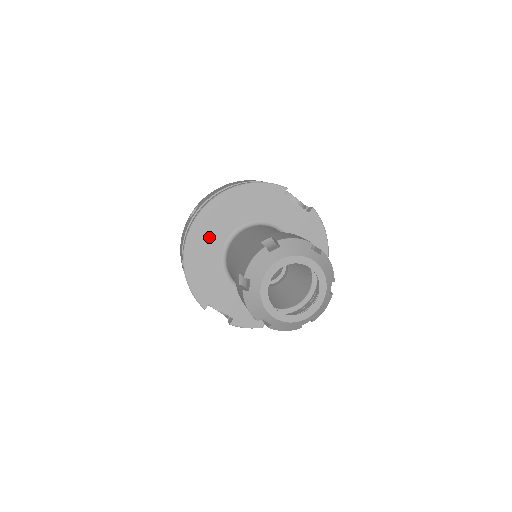
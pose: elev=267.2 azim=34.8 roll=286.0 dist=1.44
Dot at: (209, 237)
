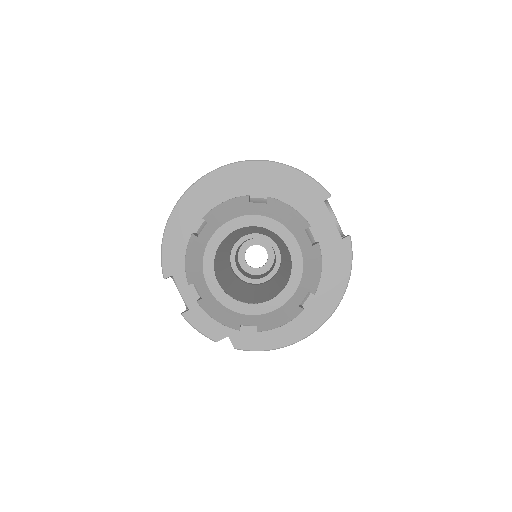
Dot at: (215, 200)
